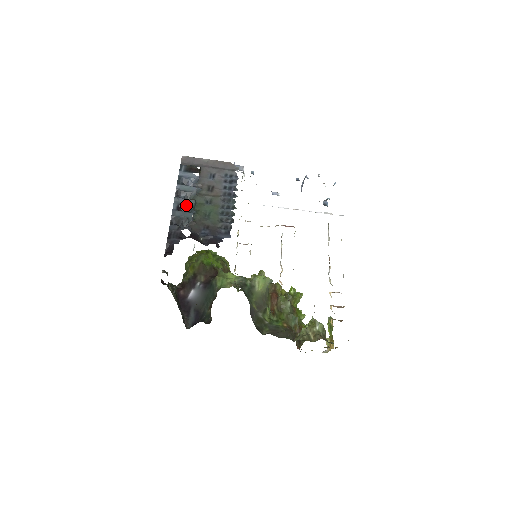
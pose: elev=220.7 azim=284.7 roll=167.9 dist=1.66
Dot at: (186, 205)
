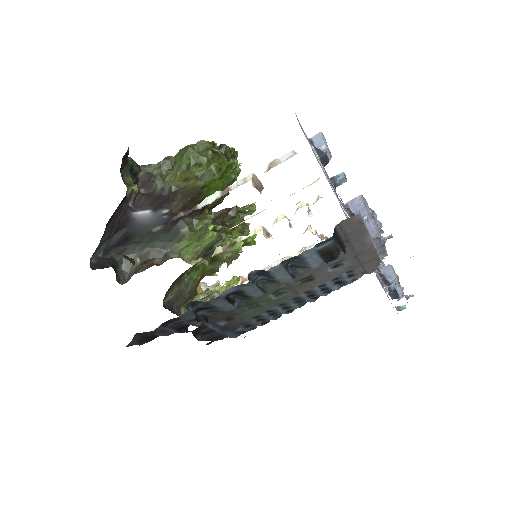
Dot at: (245, 295)
